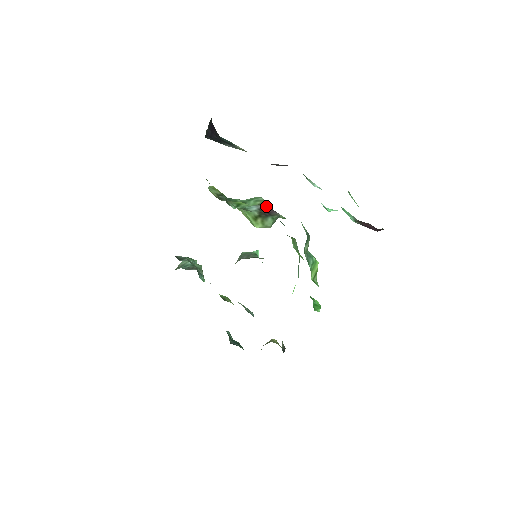
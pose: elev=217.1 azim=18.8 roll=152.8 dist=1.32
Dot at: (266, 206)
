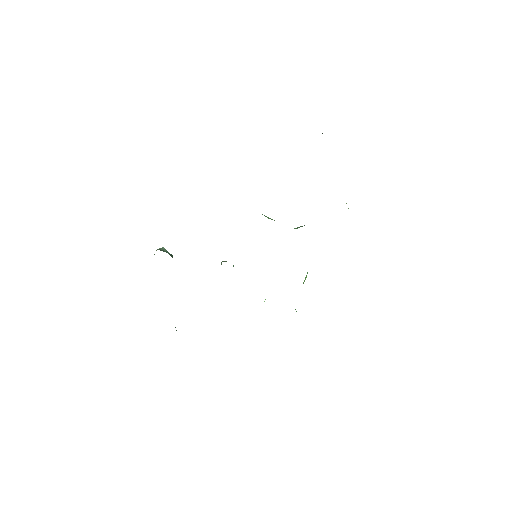
Dot at: occluded
